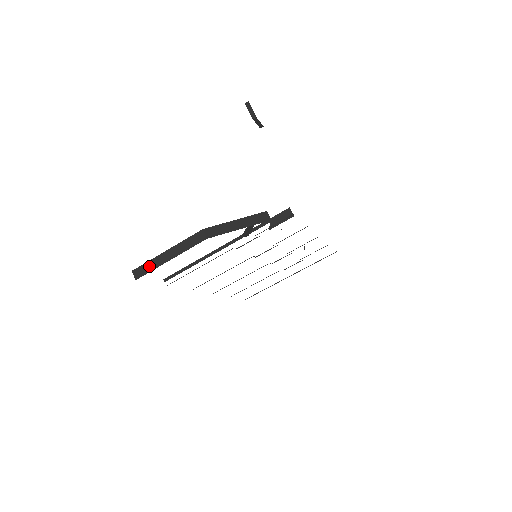
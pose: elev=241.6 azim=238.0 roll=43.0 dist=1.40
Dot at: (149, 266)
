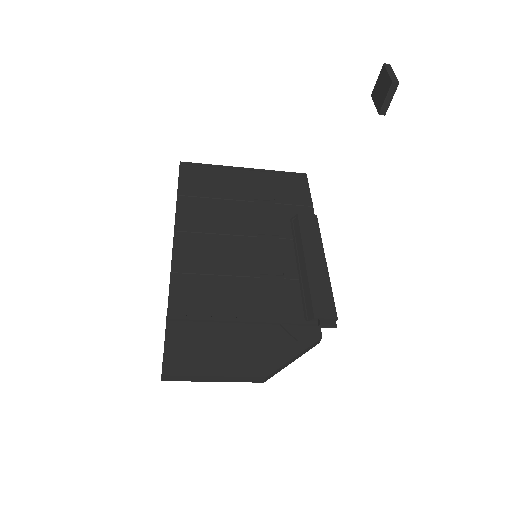
Dot at: (186, 379)
